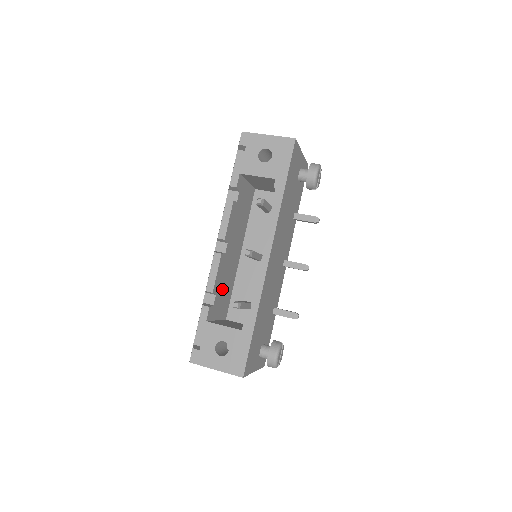
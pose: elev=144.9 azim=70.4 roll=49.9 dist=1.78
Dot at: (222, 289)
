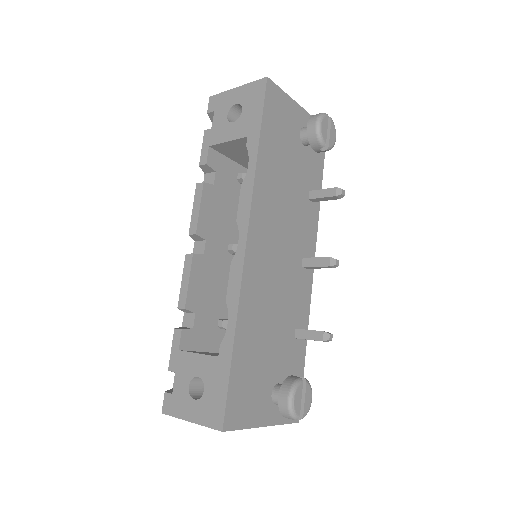
Dot at: (211, 307)
